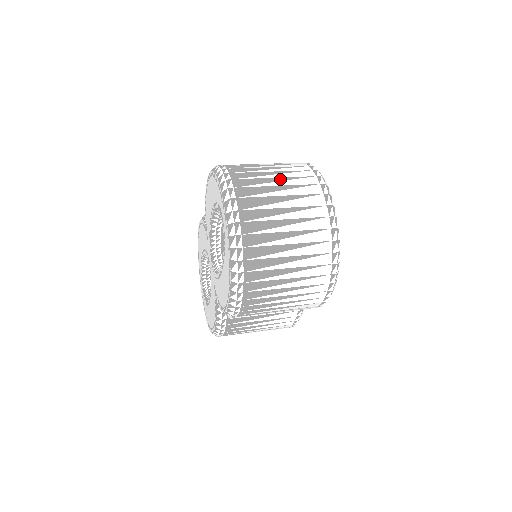
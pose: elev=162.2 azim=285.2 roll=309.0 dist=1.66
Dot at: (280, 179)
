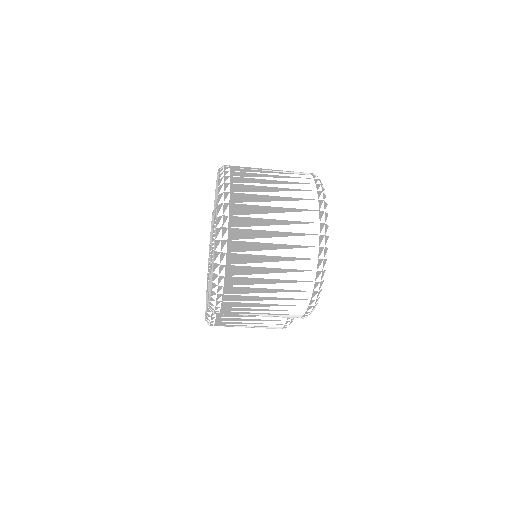
Dot at: (279, 189)
